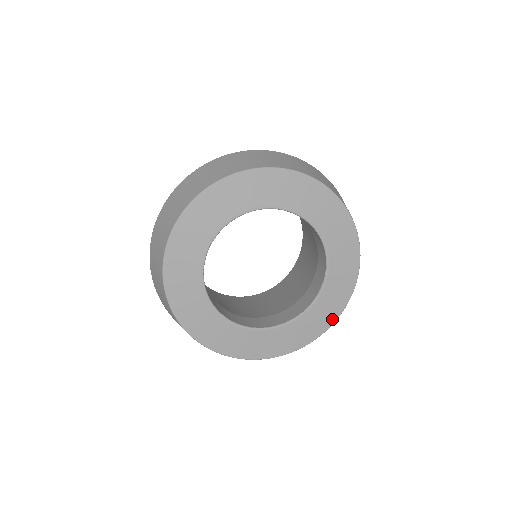
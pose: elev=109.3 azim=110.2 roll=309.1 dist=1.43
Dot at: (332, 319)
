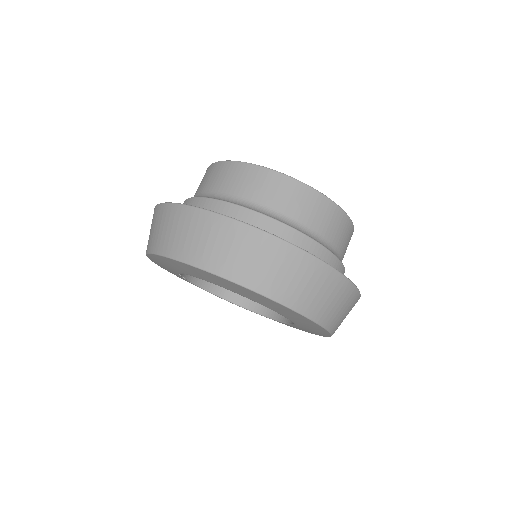
Dot at: occluded
